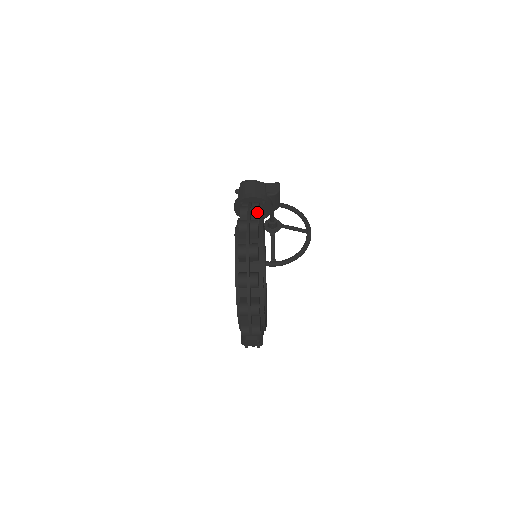
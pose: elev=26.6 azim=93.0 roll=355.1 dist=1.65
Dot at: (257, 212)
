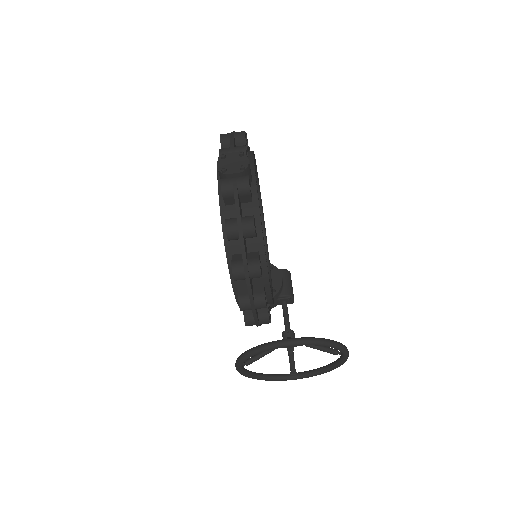
Dot at: occluded
